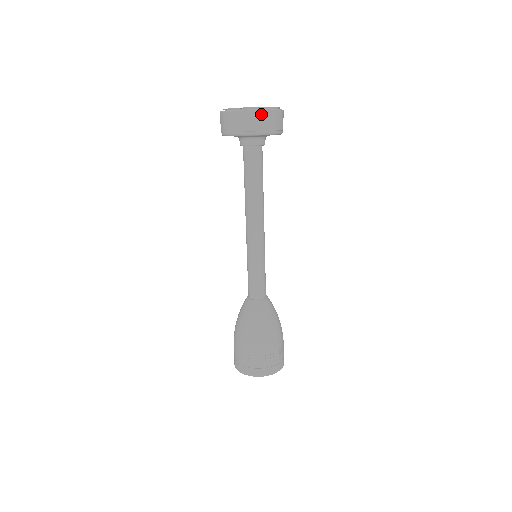
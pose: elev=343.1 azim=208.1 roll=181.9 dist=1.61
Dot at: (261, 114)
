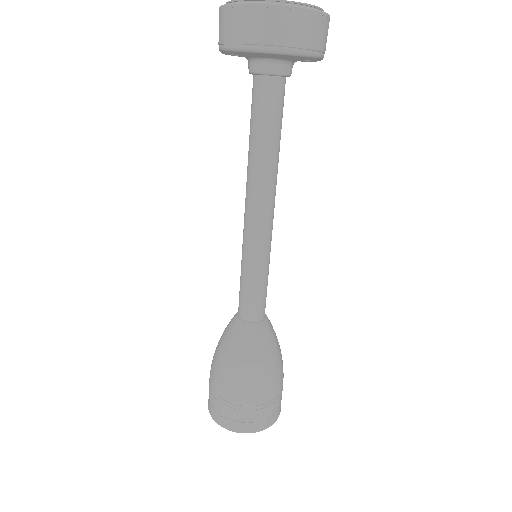
Dot at: (242, 11)
